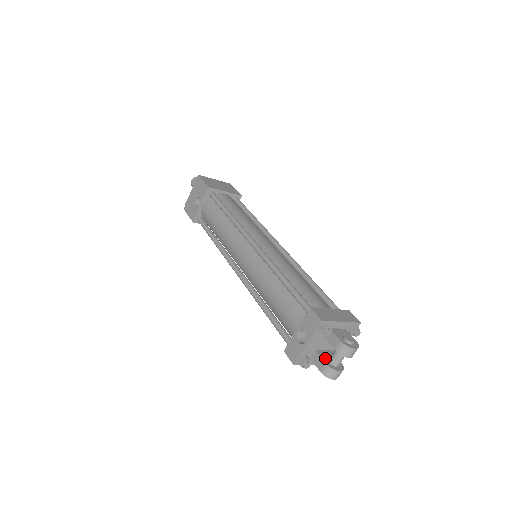
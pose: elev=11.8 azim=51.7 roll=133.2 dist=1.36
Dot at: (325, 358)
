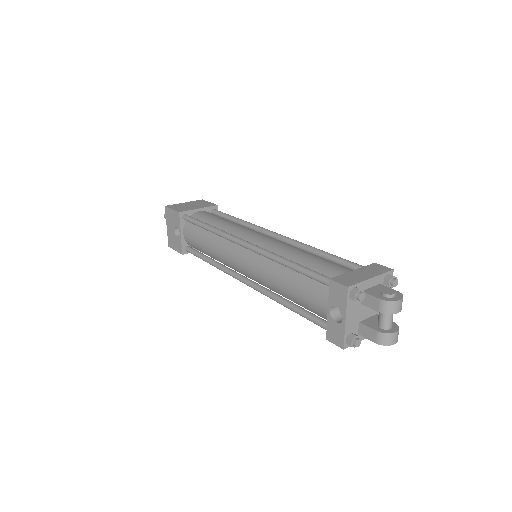
Dot at: (373, 326)
